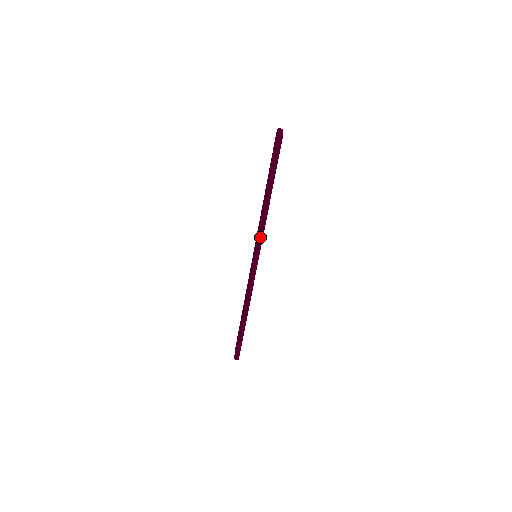
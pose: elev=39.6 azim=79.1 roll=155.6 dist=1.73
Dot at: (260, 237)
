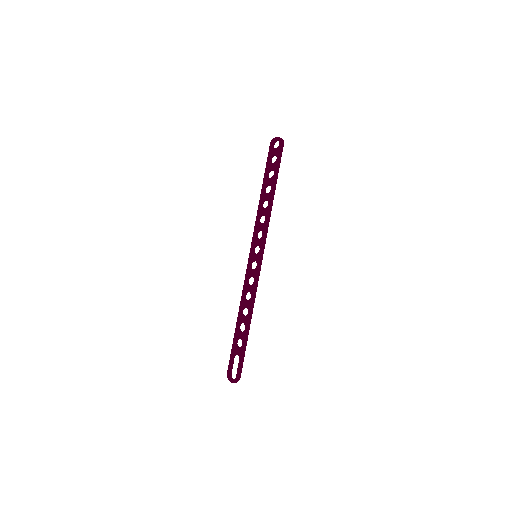
Dot at: (266, 233)
